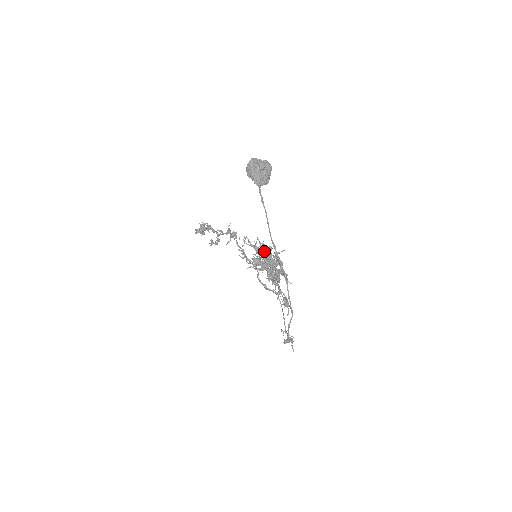
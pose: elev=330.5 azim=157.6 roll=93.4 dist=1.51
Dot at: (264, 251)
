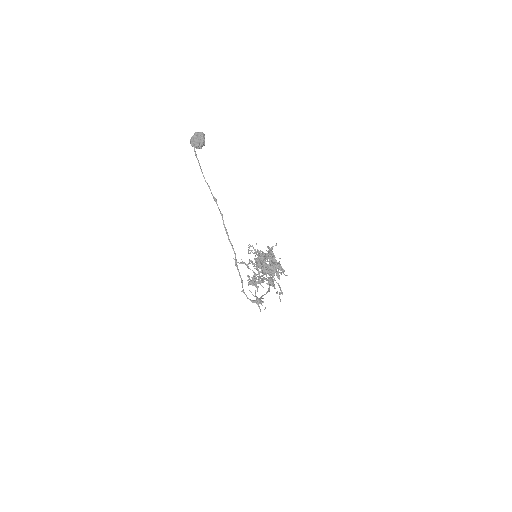
Dot at: occluded
